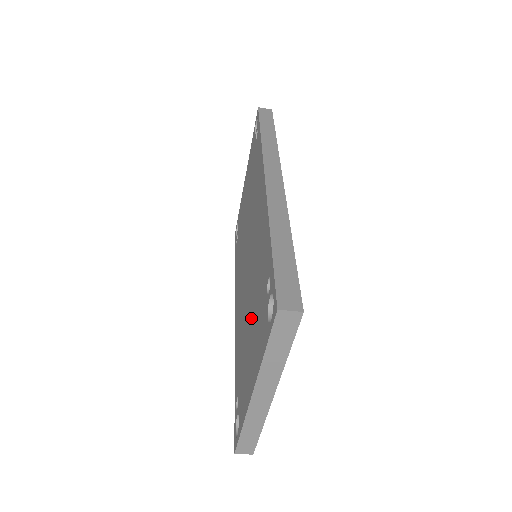
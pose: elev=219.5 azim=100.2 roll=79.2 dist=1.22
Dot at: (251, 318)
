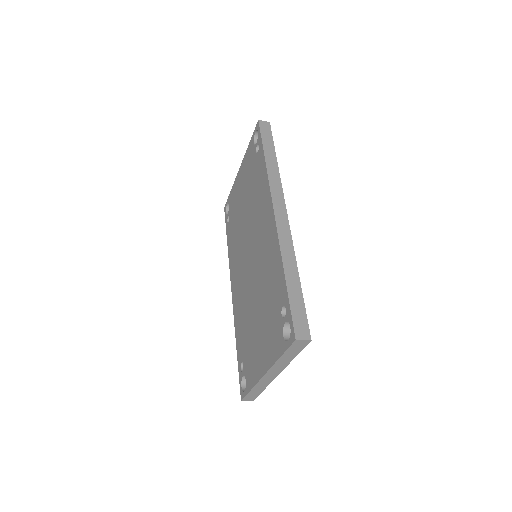
Dot at: (259, 316)
